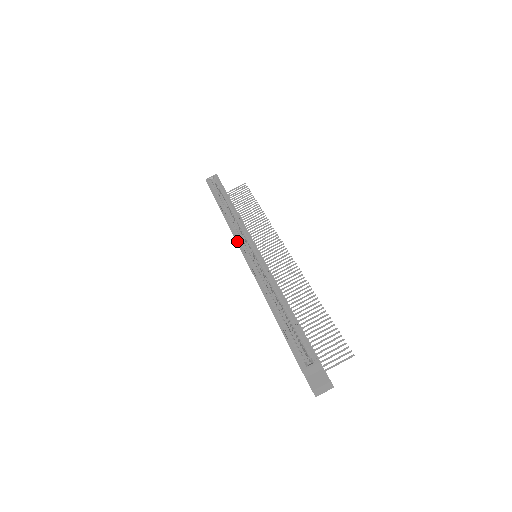
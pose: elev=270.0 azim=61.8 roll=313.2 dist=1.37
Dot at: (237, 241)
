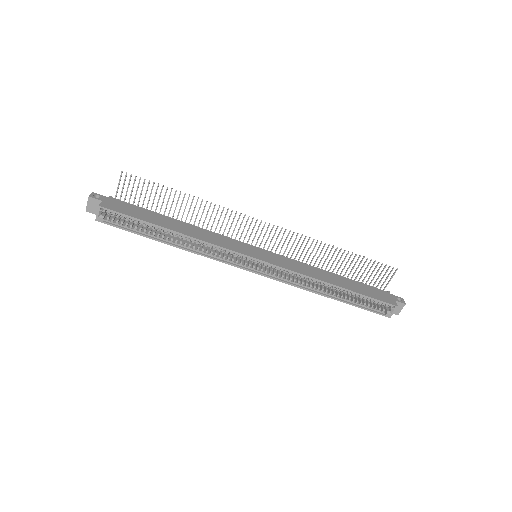
Dot at: (235, 266)
